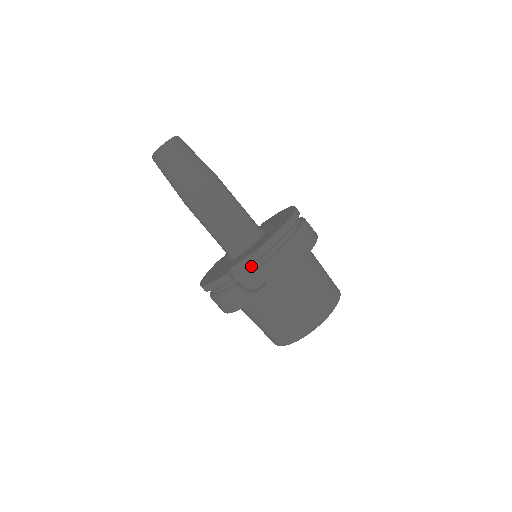
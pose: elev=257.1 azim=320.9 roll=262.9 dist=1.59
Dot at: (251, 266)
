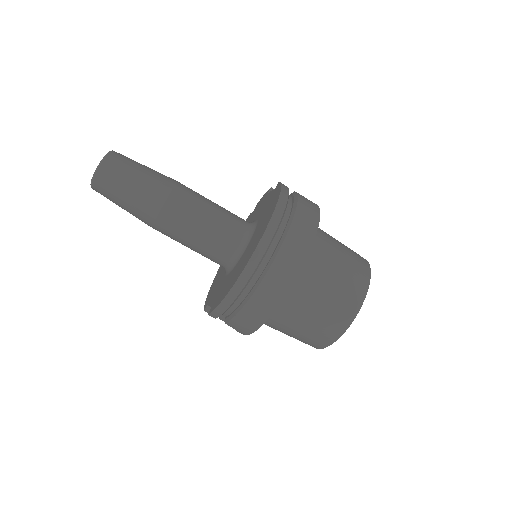
Dot at: occluded
